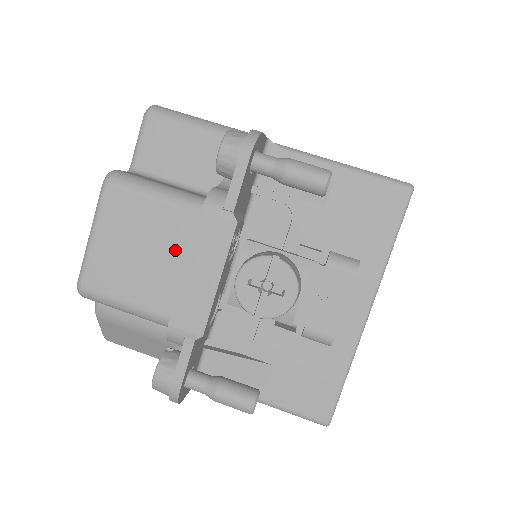
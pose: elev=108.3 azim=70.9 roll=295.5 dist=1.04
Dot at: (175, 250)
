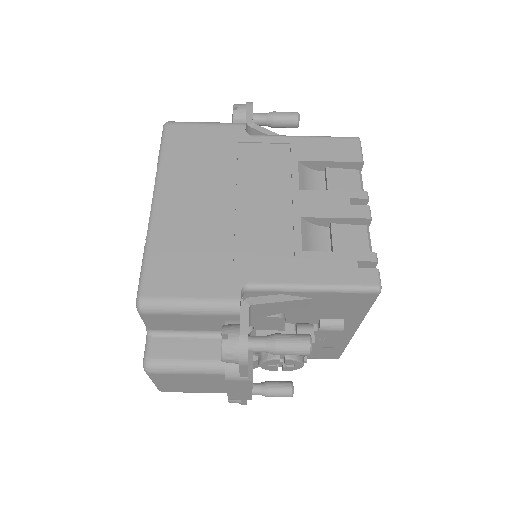
Dot at: (215, 382)
